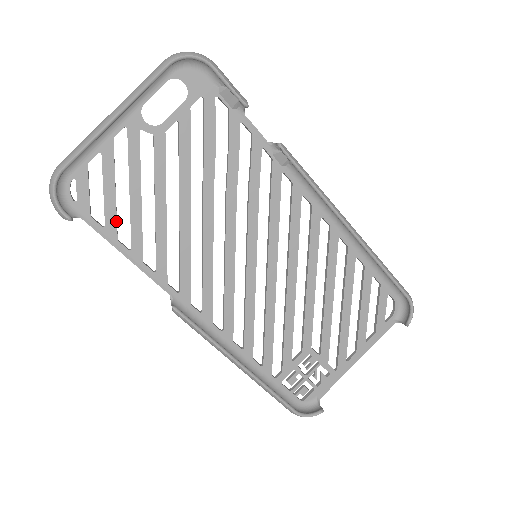
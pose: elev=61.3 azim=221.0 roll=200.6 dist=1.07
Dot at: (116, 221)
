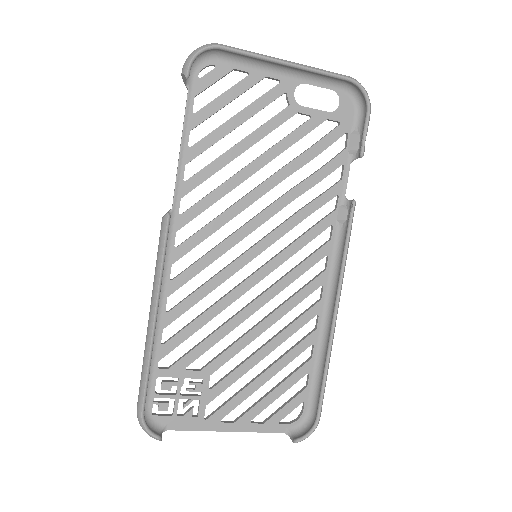
Dot at: (205, 119)
